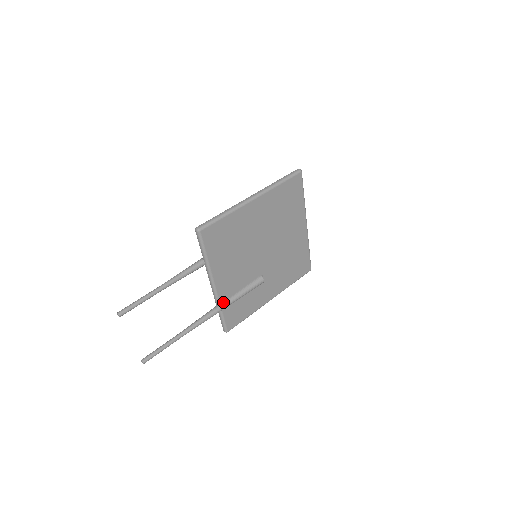
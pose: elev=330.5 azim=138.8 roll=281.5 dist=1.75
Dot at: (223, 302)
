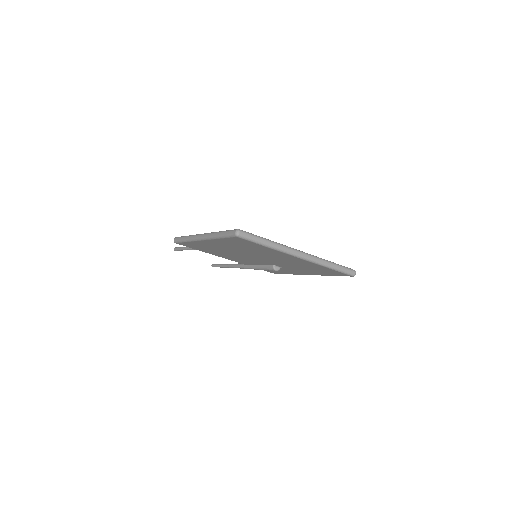
Dot at: (248, 265)
